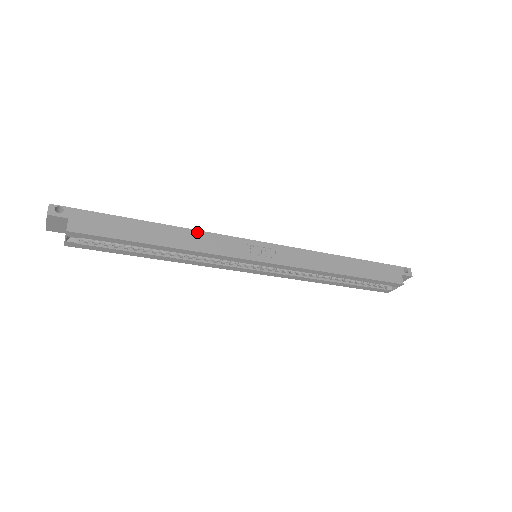
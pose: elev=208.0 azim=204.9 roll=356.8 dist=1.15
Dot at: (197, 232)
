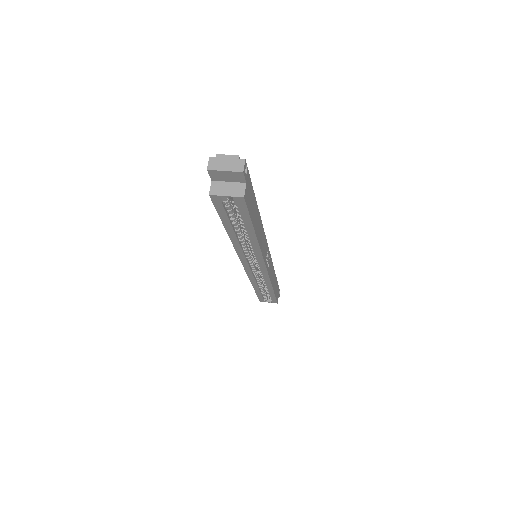
Dot at: (263, 229)
